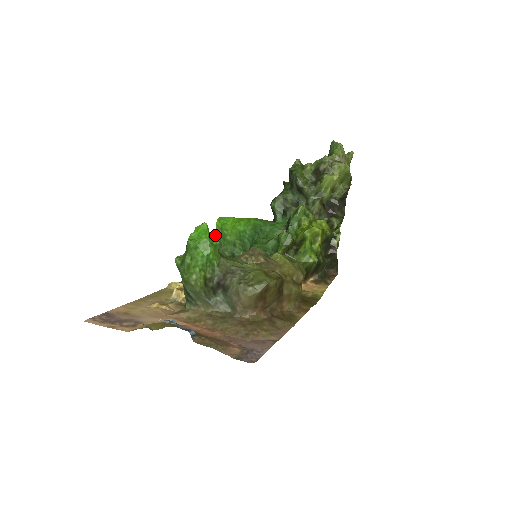
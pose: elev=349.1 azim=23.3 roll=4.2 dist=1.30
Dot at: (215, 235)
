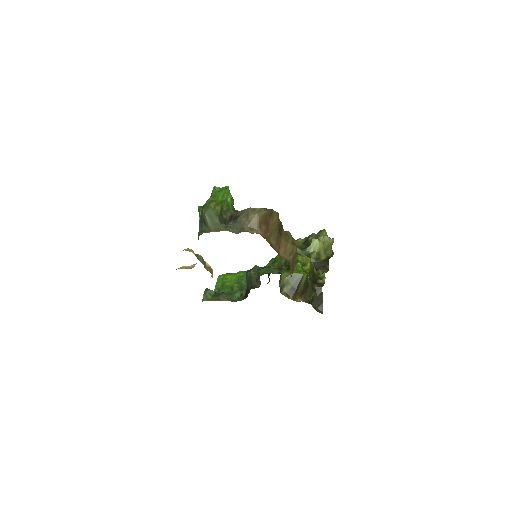
Dot at: (215, 285)
